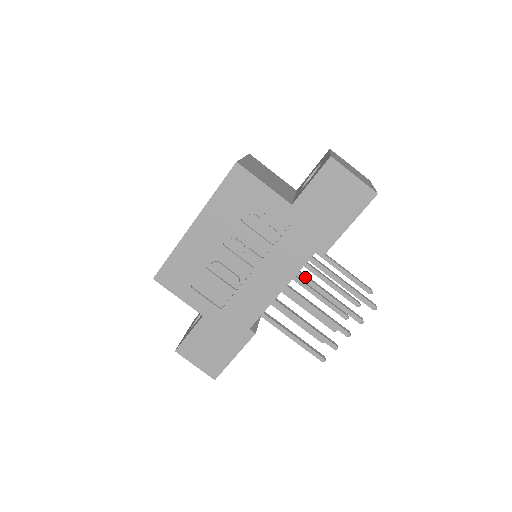
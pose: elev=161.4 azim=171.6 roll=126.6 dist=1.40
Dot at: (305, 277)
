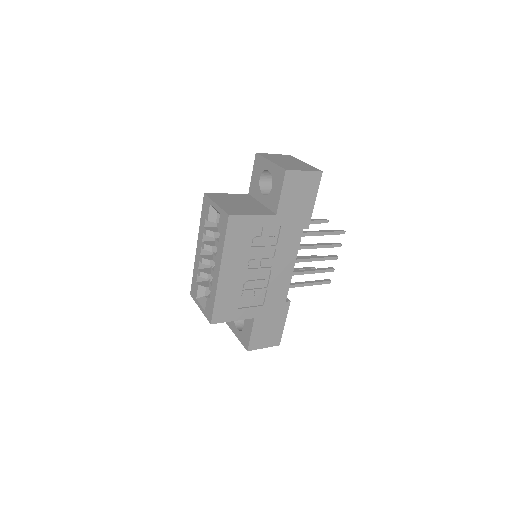
Dot at: (299, 247)
